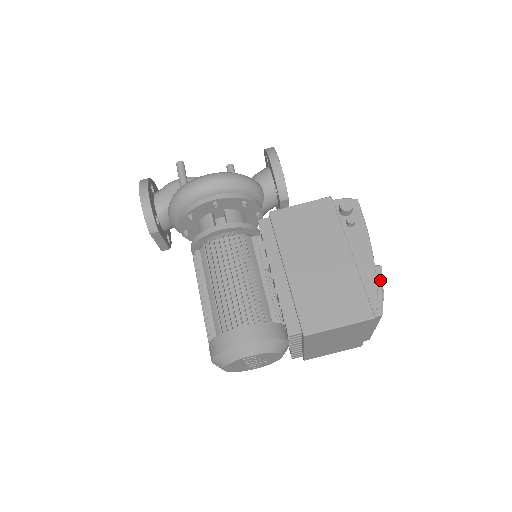
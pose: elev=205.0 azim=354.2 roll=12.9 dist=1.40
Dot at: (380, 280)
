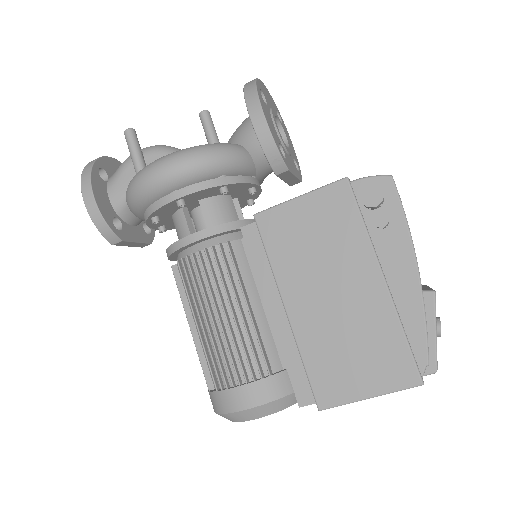
Dot at: (432, 316)
